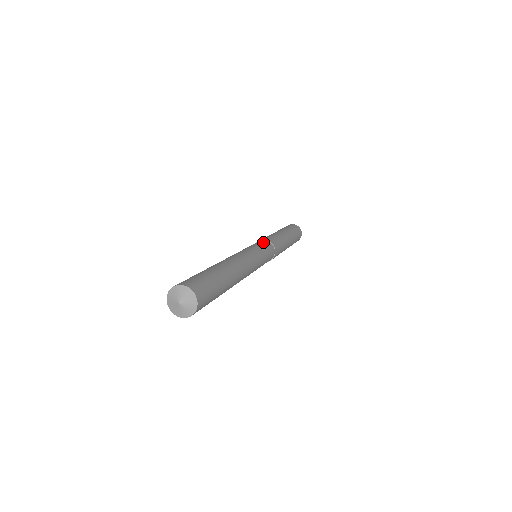
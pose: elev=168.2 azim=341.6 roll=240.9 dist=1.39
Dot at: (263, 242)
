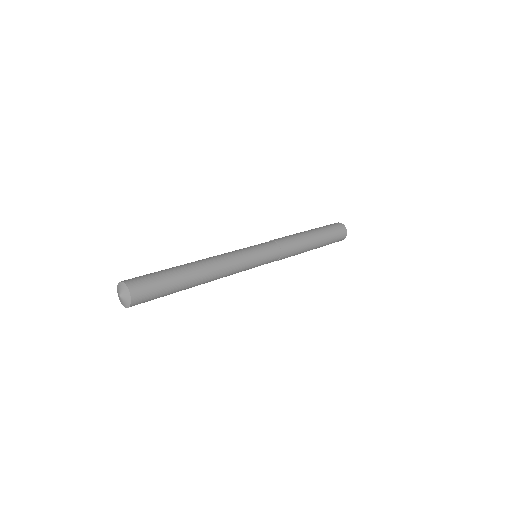
Dot at: (266, 243)
